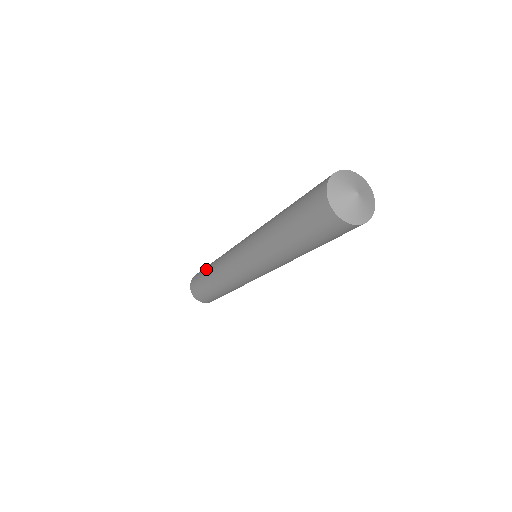
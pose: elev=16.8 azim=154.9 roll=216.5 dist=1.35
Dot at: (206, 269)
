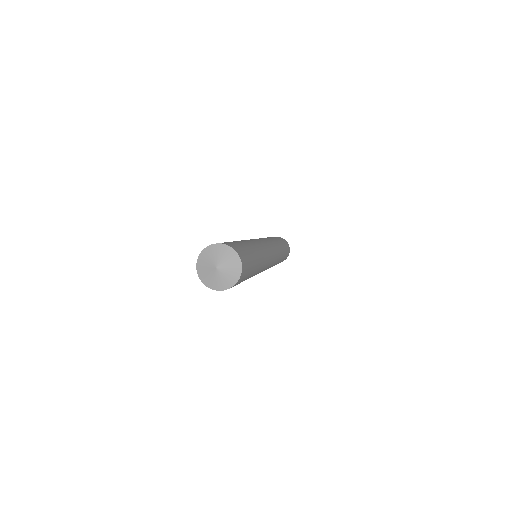
Dot at: occluded
